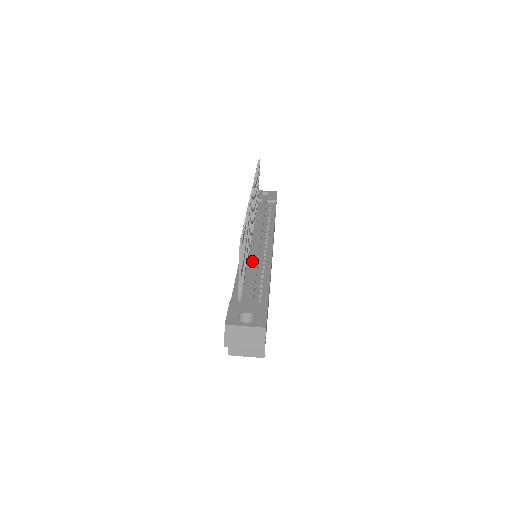
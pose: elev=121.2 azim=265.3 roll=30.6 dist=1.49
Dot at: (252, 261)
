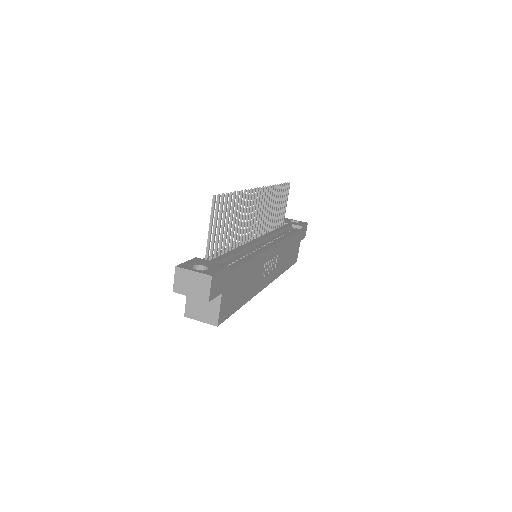
Dot at: (241, 246)
